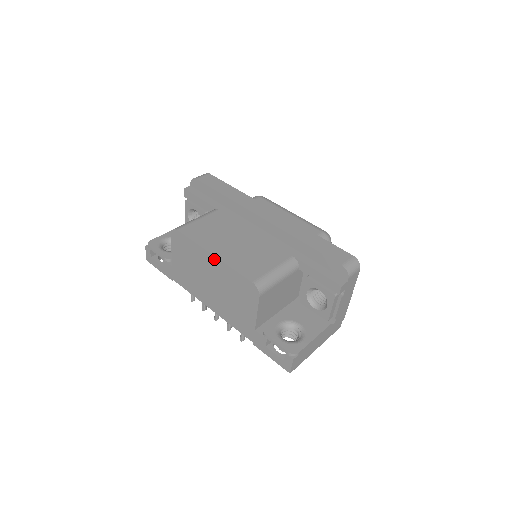
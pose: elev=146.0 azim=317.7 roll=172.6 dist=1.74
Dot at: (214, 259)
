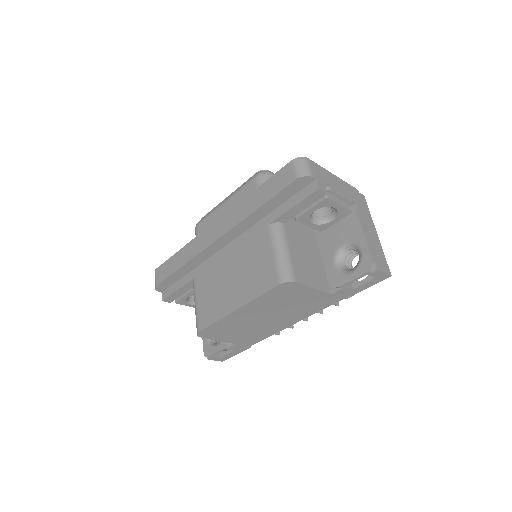
Dot at: (241, 310)
